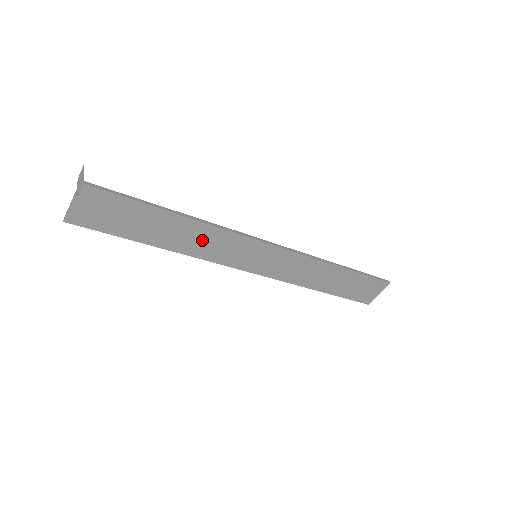
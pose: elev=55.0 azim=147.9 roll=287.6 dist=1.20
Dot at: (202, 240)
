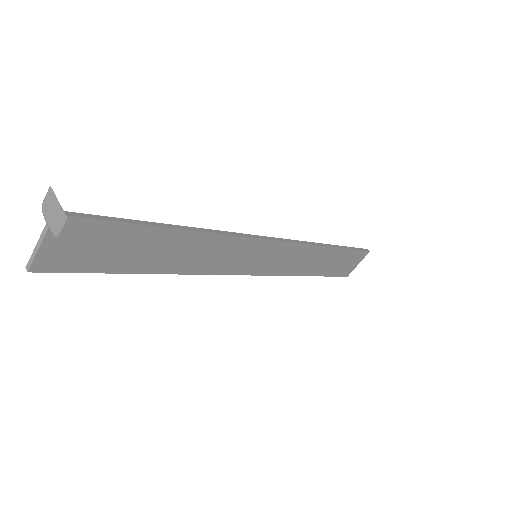
Dot at: (203, 253)
